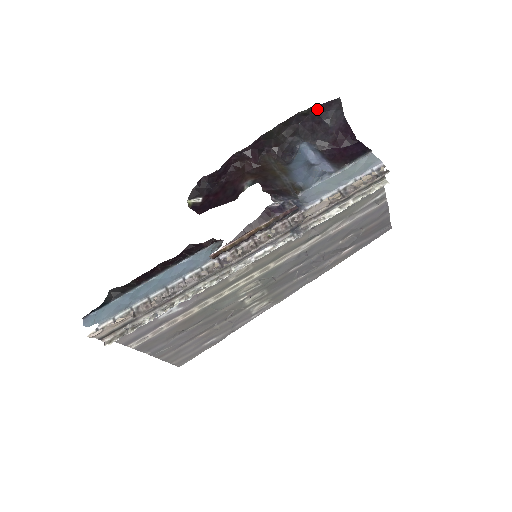
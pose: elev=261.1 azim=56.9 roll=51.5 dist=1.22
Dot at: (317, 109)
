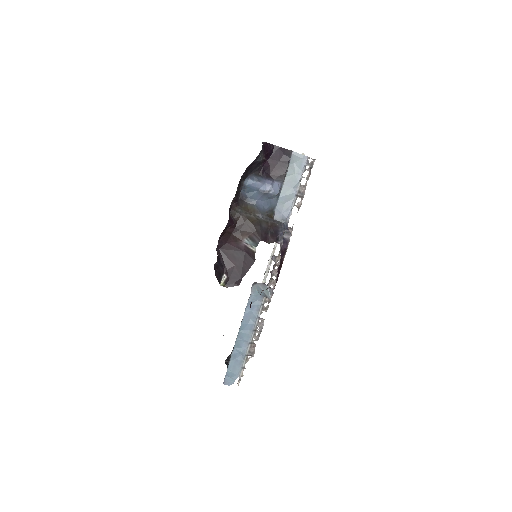
Dot at: occluded
